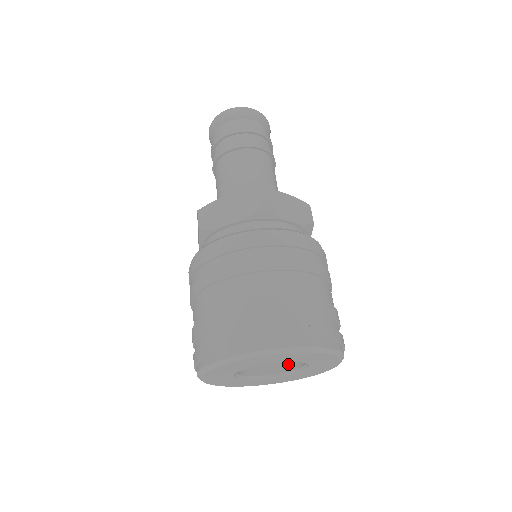
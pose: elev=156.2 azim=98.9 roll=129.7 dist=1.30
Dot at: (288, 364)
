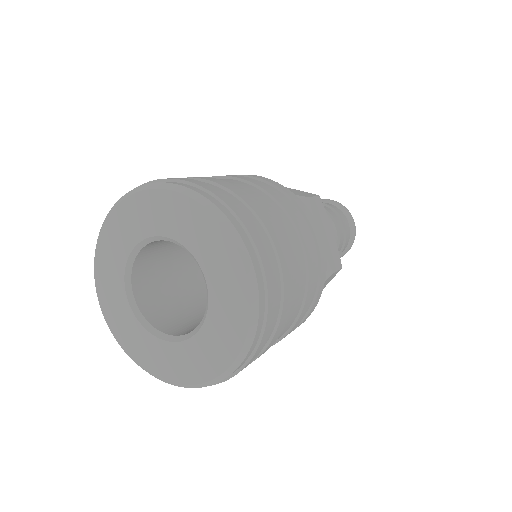
Dot at: occluded
